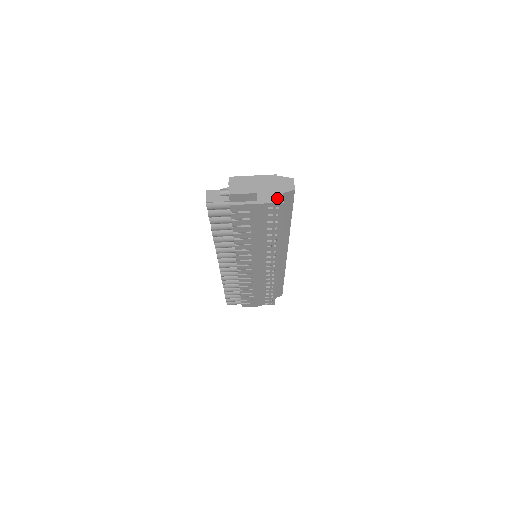
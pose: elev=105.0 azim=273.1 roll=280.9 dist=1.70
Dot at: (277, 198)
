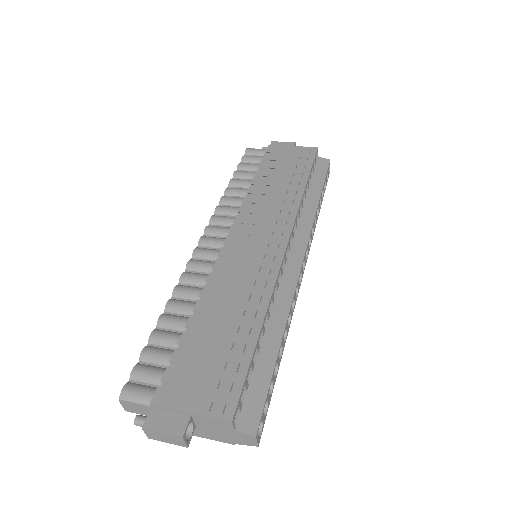
Dot at: occluded
